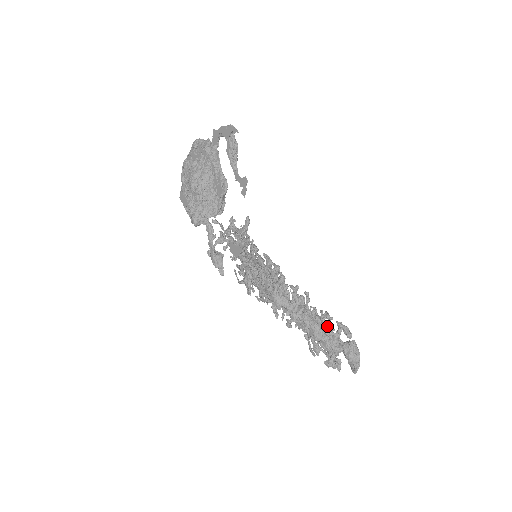
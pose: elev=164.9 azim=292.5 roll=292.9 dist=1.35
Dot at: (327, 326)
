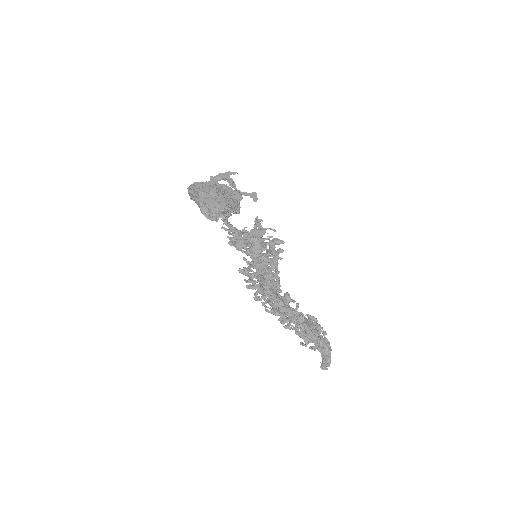
Dot at: occluded
